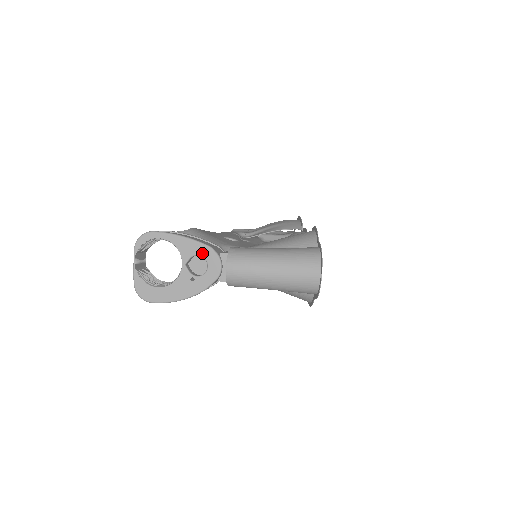
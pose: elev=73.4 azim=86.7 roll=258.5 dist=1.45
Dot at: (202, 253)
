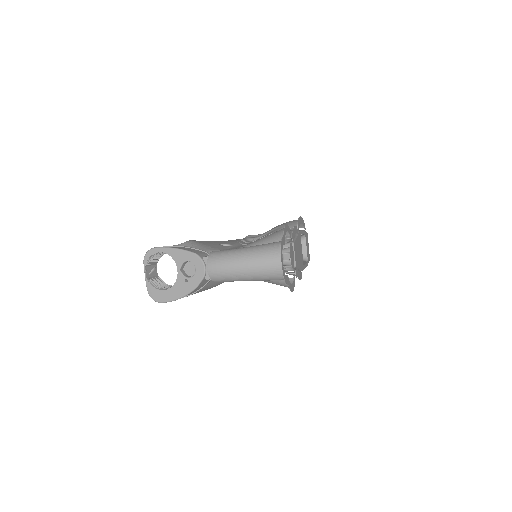
Dot at: (190, 259)
